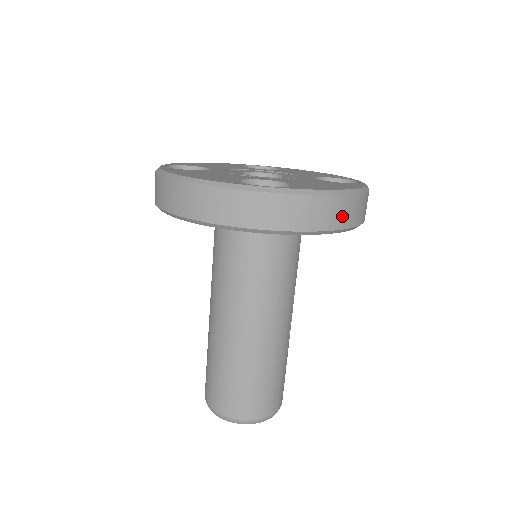
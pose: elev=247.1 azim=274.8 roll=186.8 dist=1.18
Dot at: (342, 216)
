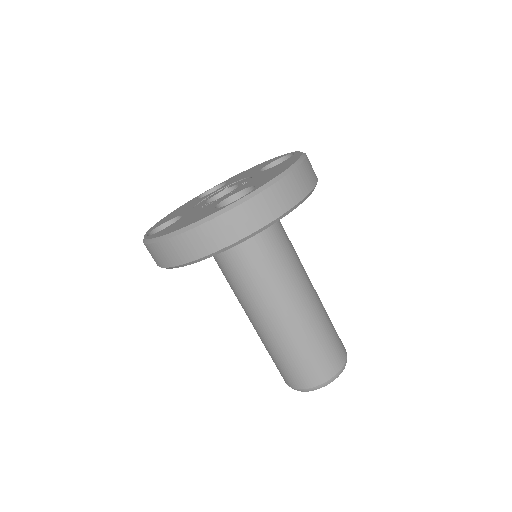
Dot at: (303, 184)
